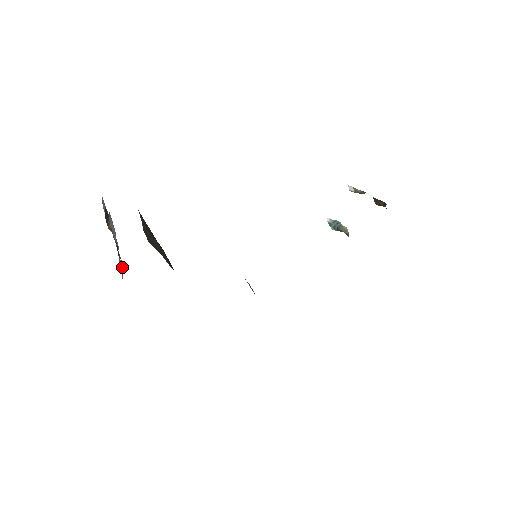
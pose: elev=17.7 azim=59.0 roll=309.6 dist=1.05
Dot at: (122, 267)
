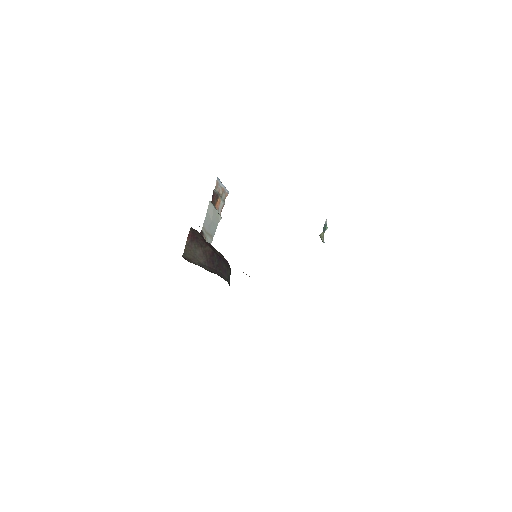
Dot at: (212, 240)
